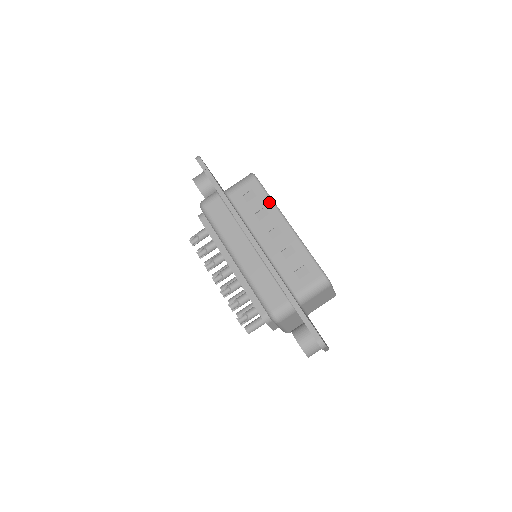
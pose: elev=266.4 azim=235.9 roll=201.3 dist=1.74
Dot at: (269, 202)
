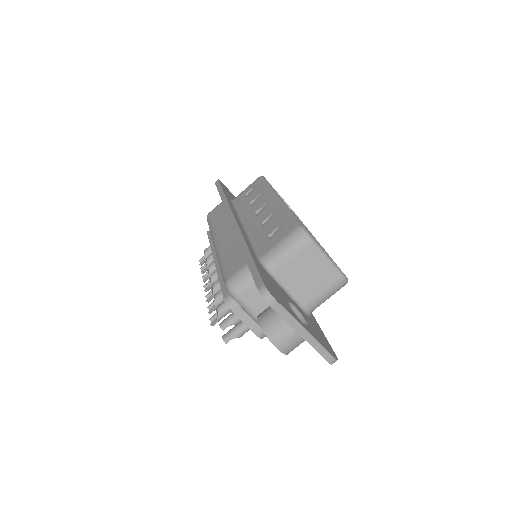
Dot at: (266, 188)
